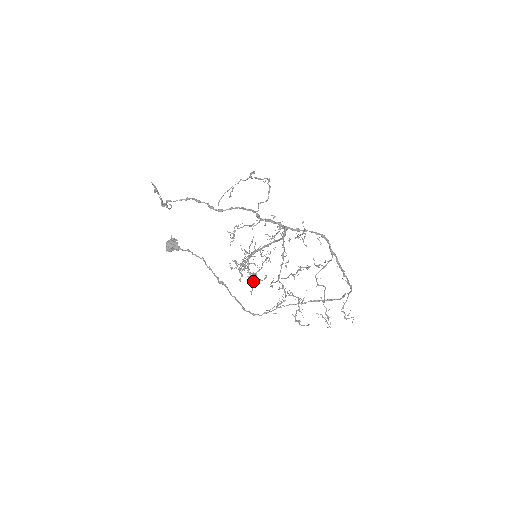
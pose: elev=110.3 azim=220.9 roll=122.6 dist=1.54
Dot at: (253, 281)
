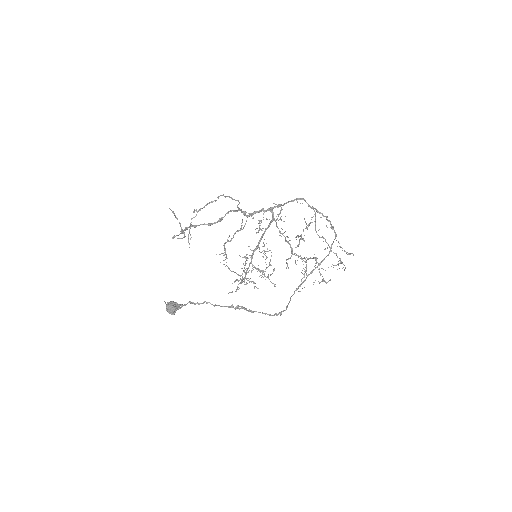
Dot at: (268, 277)
